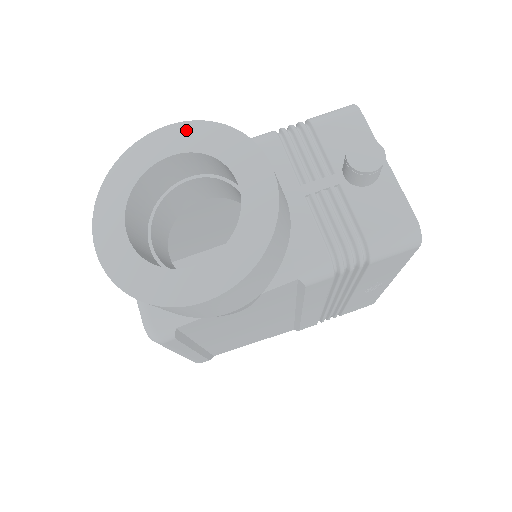
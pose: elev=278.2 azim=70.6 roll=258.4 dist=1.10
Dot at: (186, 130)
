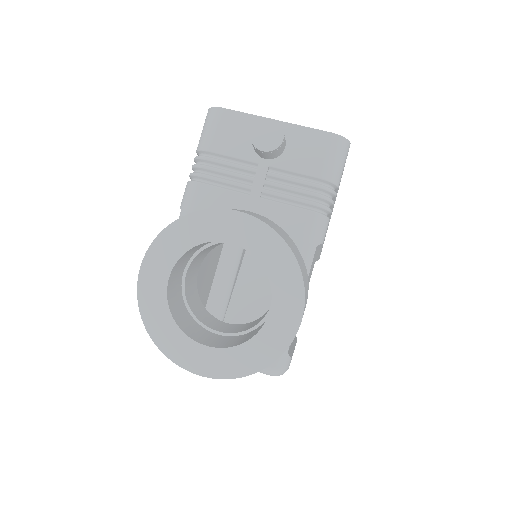
Dot at: (157, 251)
